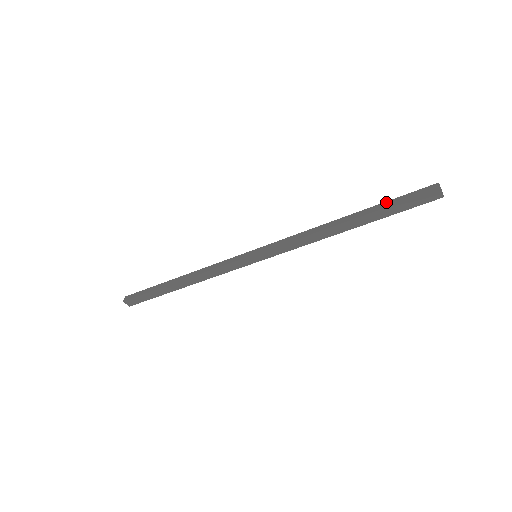
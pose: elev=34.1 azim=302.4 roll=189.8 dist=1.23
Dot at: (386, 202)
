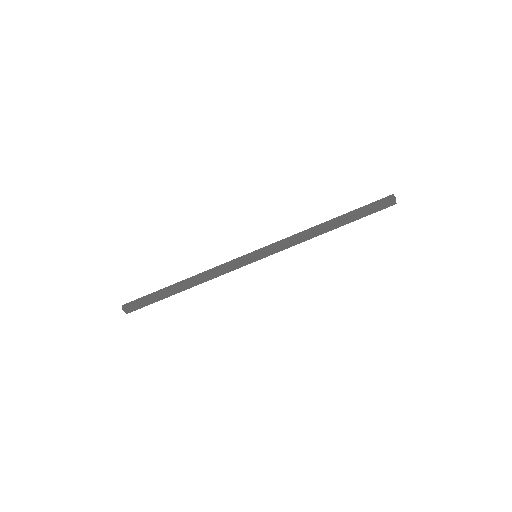
Dot at: (359, 209)
